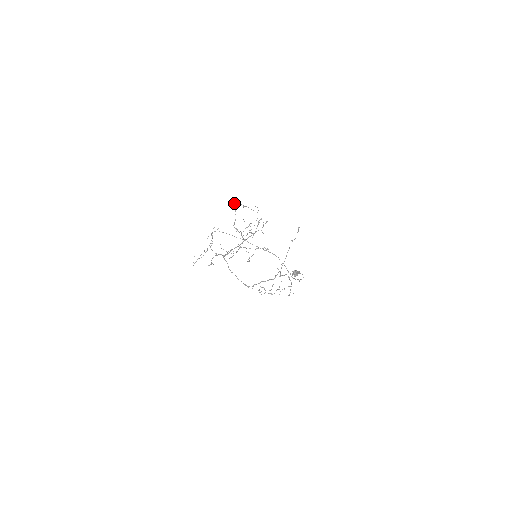
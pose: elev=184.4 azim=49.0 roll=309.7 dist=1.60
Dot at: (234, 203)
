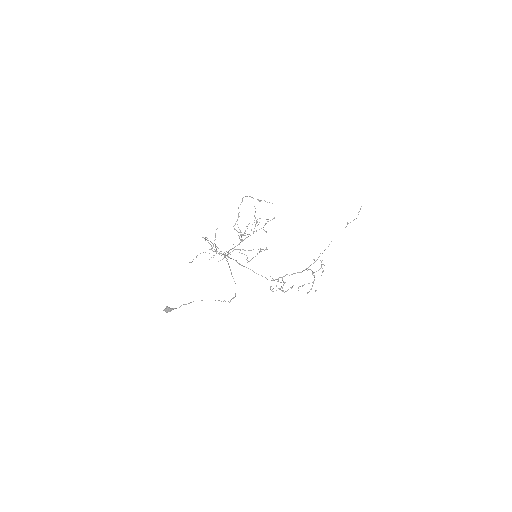
Dot at: (242, 201)
